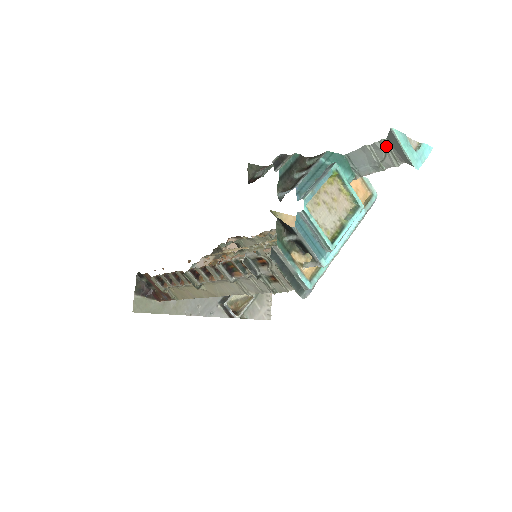
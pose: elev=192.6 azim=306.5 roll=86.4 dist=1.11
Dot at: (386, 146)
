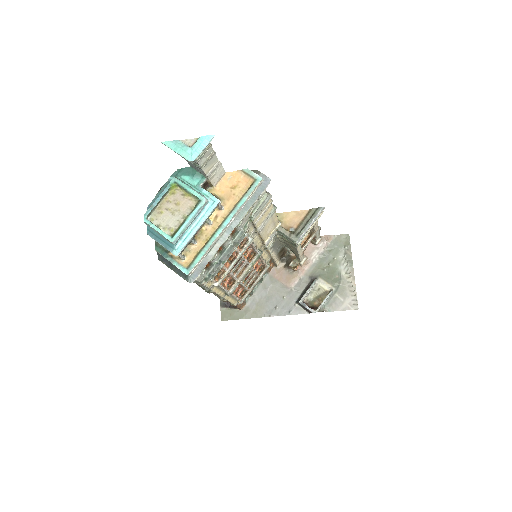
Dot at: occluded
